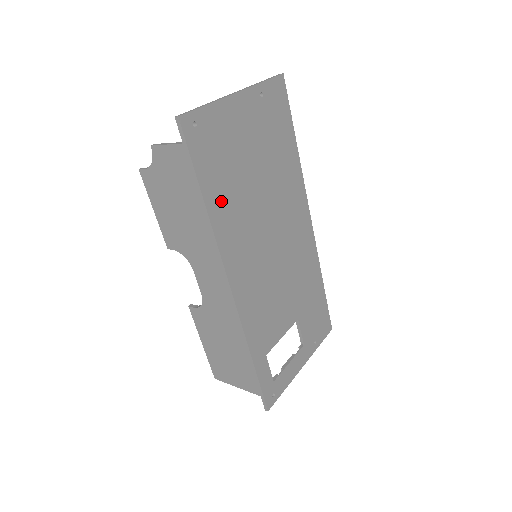
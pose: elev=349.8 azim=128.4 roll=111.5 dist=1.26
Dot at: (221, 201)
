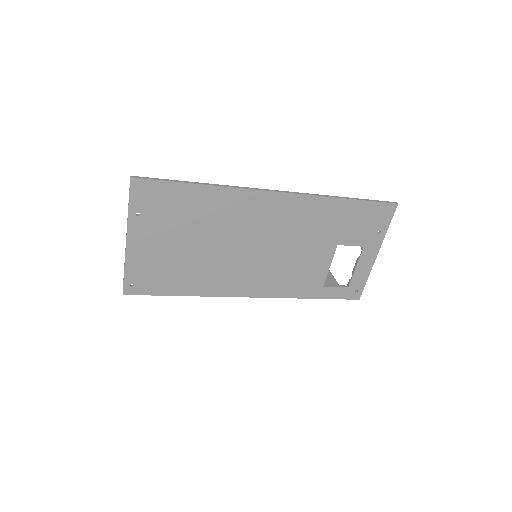
Dot at: (191, 283)
